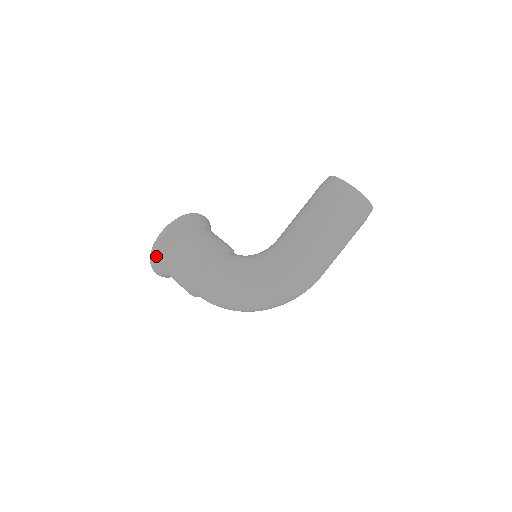
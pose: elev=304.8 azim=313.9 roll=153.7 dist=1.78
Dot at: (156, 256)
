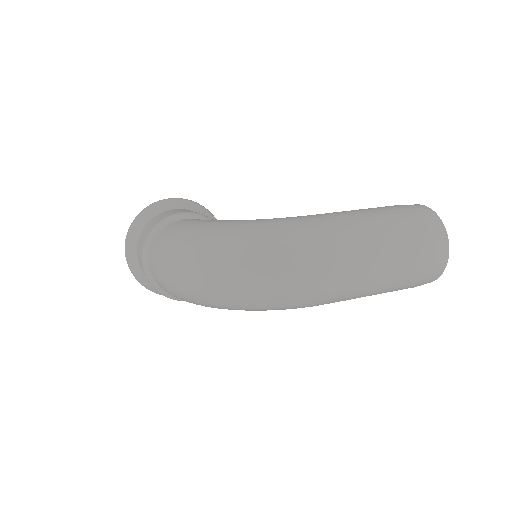
Dot at: (145, 211)
